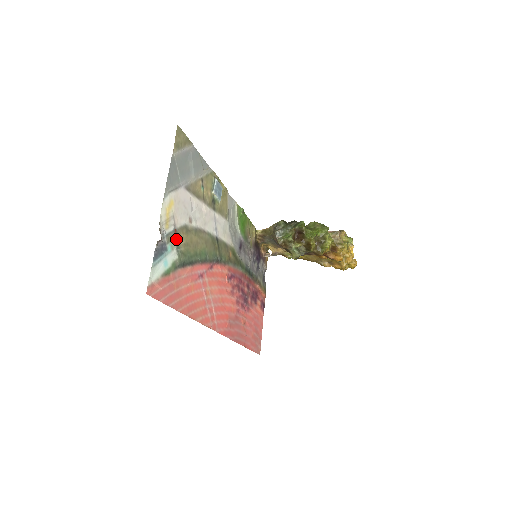
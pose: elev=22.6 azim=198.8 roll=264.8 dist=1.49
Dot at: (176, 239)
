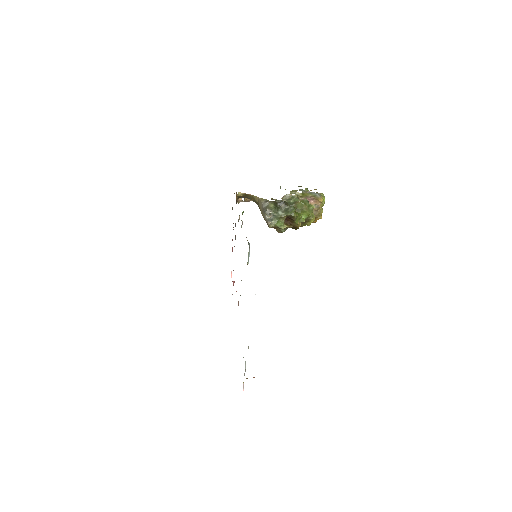
Dot at: occluded
